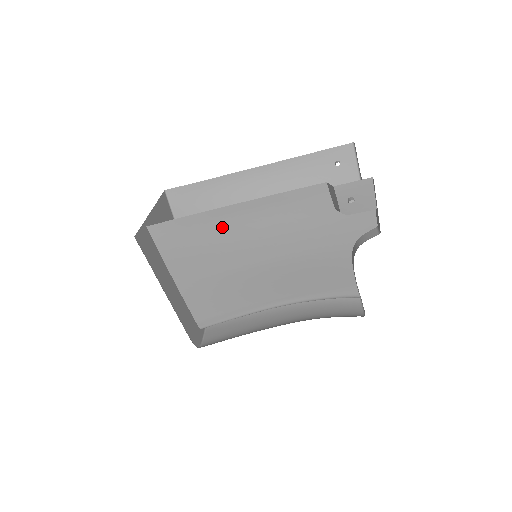
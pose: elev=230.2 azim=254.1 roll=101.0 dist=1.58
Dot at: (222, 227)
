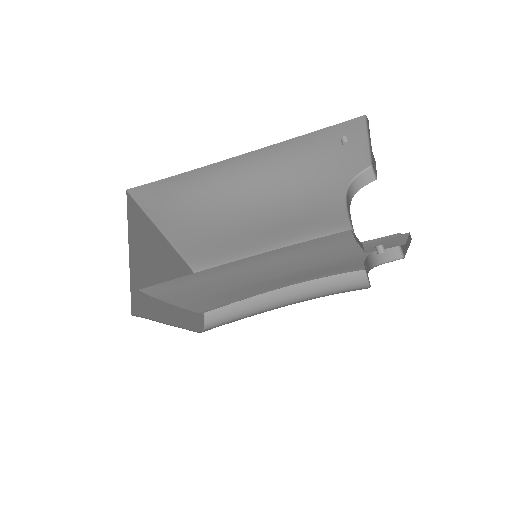
Dot at: (226, 272)
